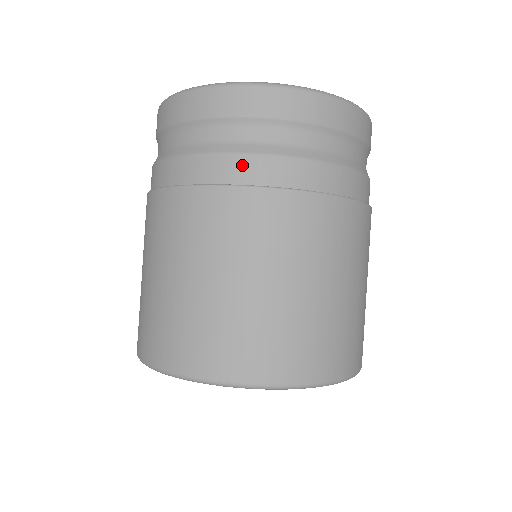
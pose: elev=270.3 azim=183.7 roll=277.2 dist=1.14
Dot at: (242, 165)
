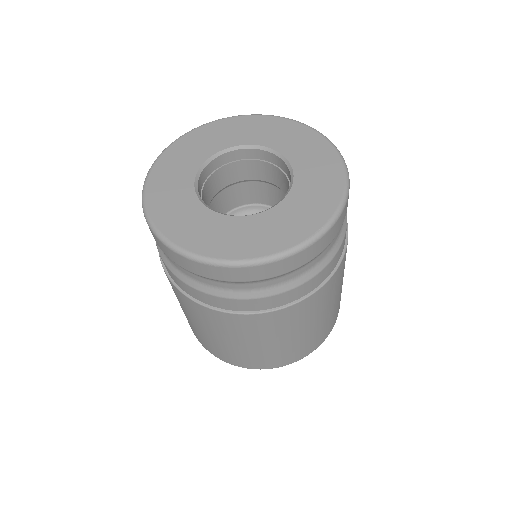
Dot at: (194, 292)
